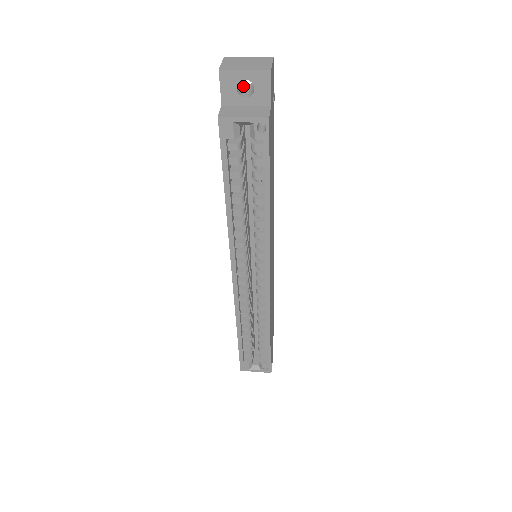
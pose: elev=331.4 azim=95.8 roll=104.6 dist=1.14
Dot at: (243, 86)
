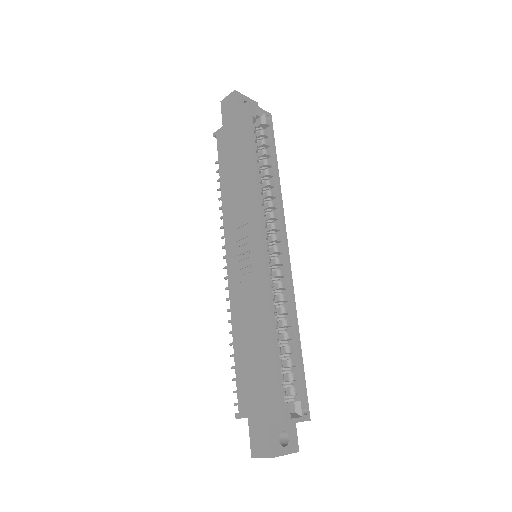
Dot at: occluded
